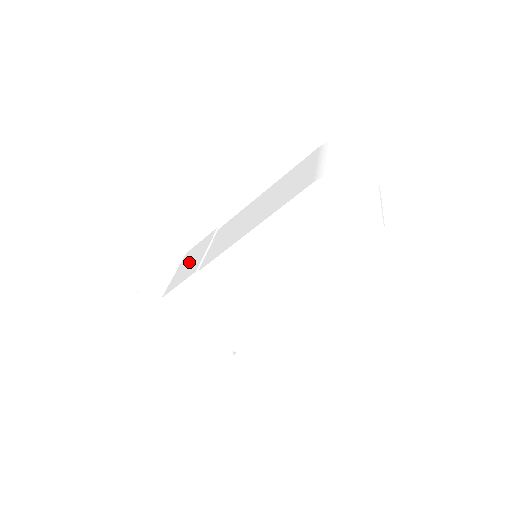
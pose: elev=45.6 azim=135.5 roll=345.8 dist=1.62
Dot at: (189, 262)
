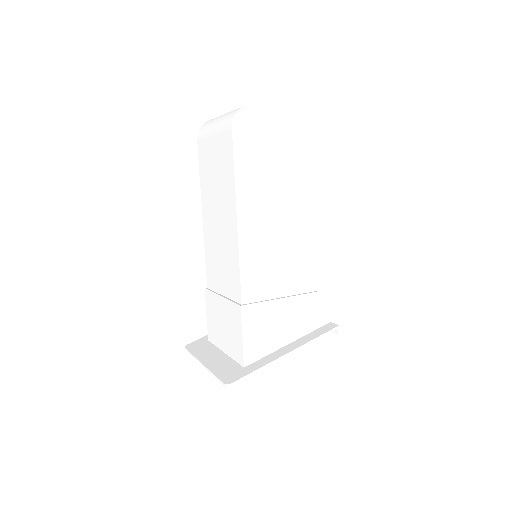
Dot at: (222, 327)
